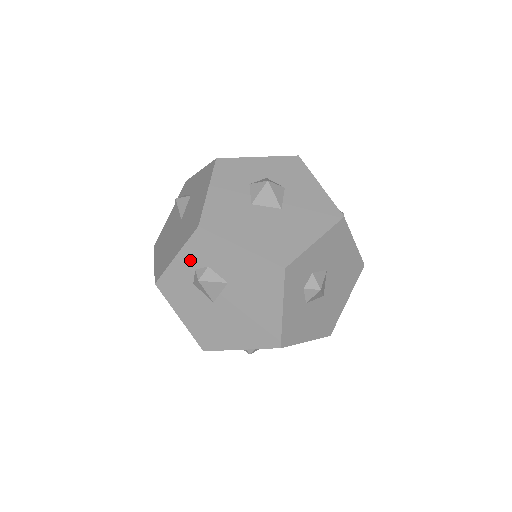
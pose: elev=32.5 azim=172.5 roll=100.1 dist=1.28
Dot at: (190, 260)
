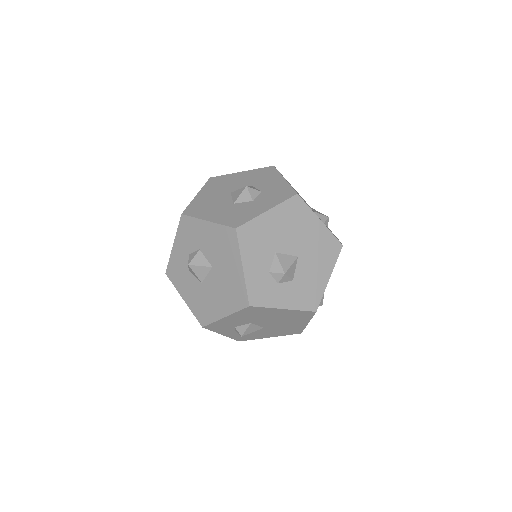
Dot at: (227, 331)
